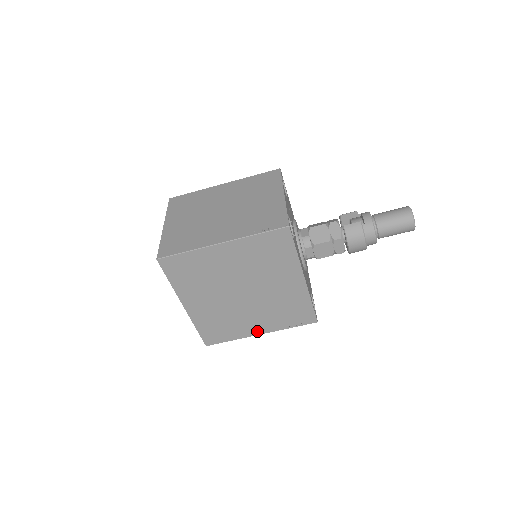
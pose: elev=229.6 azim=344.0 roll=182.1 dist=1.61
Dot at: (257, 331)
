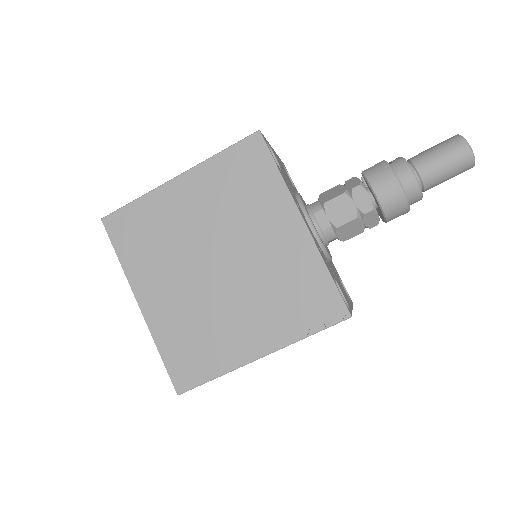
Dot at: (253, 350)
